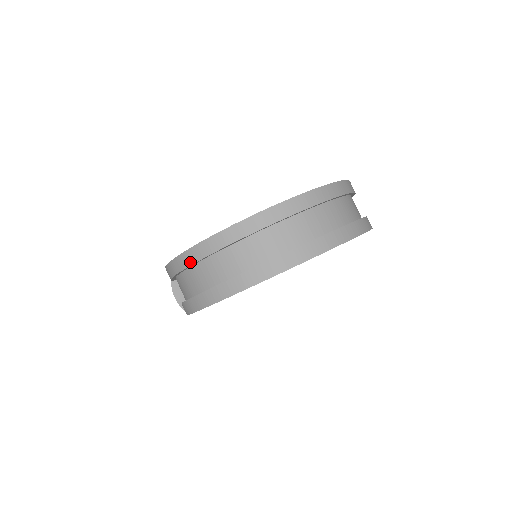
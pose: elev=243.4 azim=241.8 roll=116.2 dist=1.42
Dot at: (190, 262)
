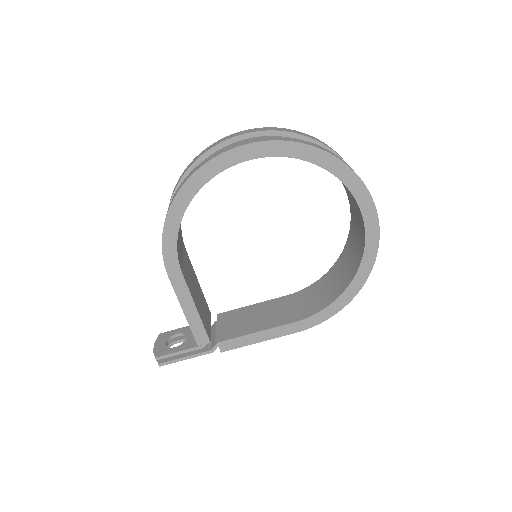
Dot at: (193, 162)
